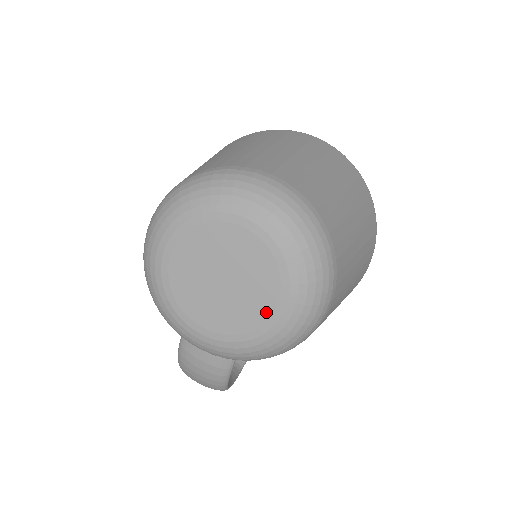
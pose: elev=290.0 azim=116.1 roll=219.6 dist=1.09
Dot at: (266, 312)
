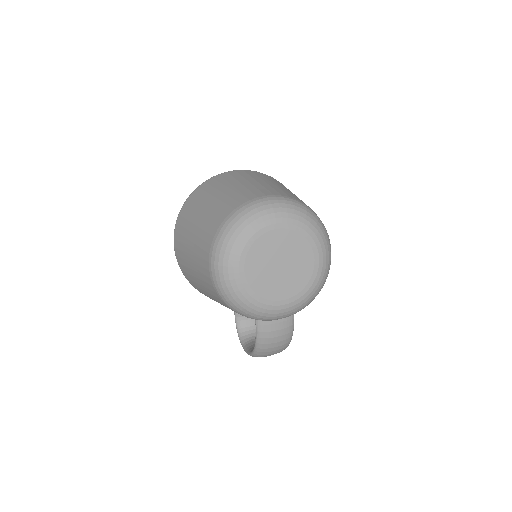
Dot at: (311, 266)
